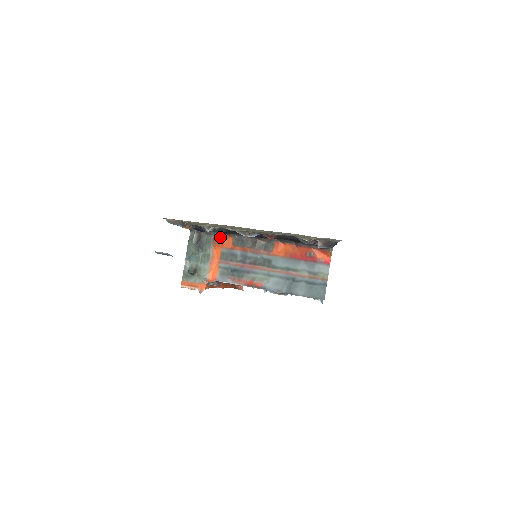
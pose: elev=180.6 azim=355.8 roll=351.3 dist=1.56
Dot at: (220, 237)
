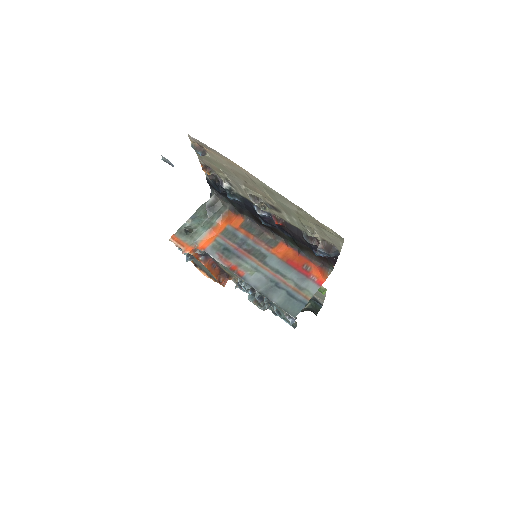
Dot at: (233, 214)
